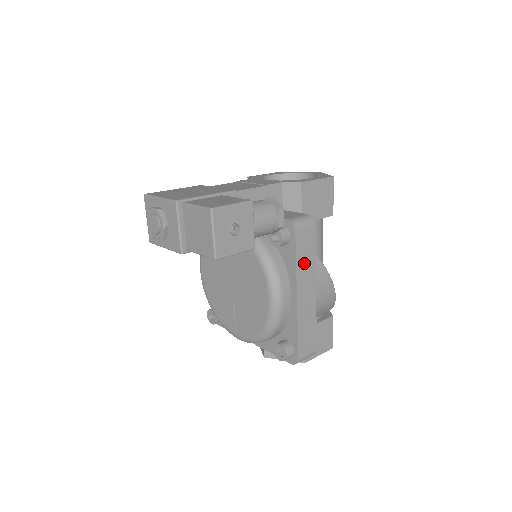
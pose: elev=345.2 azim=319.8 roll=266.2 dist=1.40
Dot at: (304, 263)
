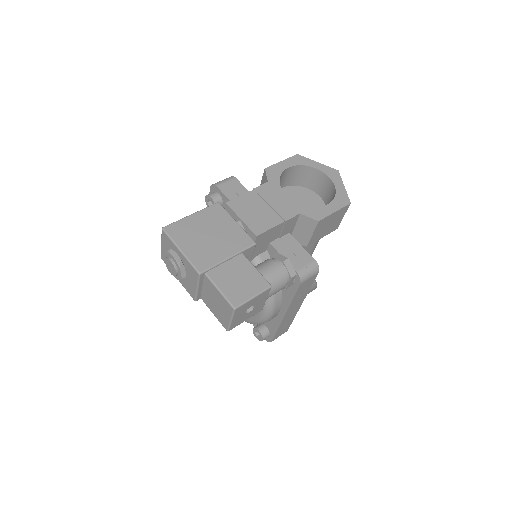
Dot at: (299, 296)
